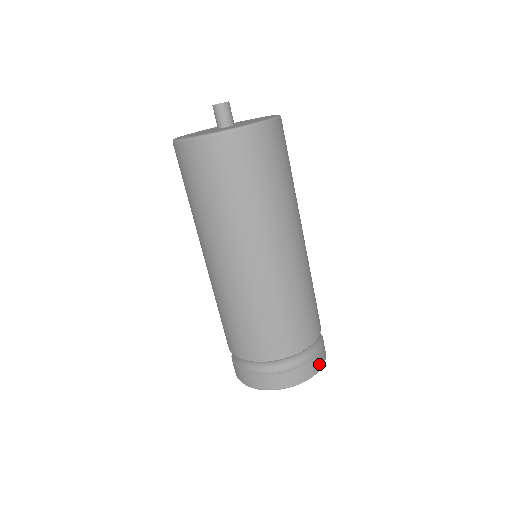
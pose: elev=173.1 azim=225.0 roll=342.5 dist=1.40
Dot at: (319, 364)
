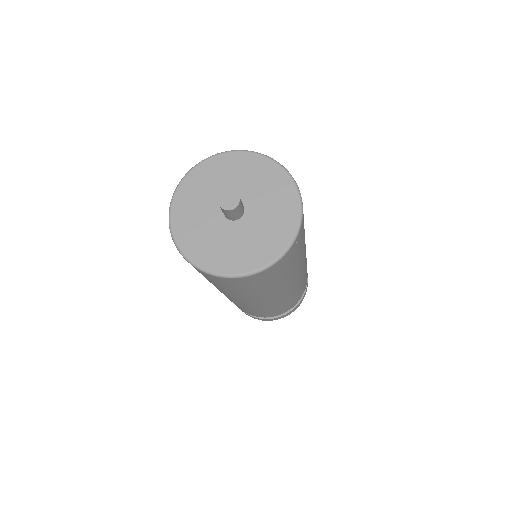
Dot at: (306, 291)
